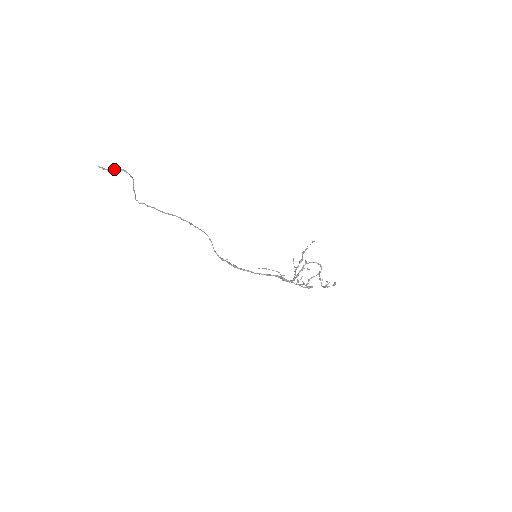
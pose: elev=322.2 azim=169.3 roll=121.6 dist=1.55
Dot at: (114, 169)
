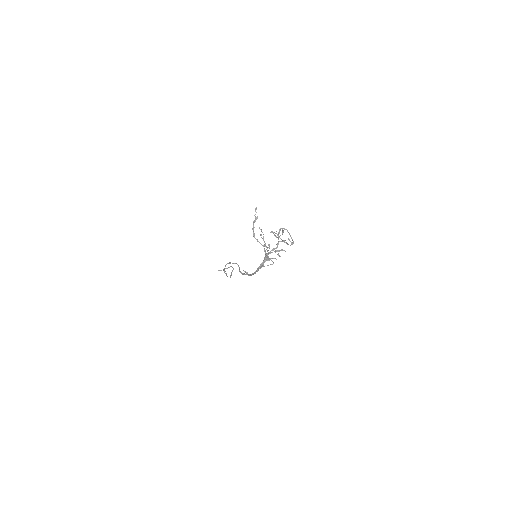
Dot at: (225, 268)
